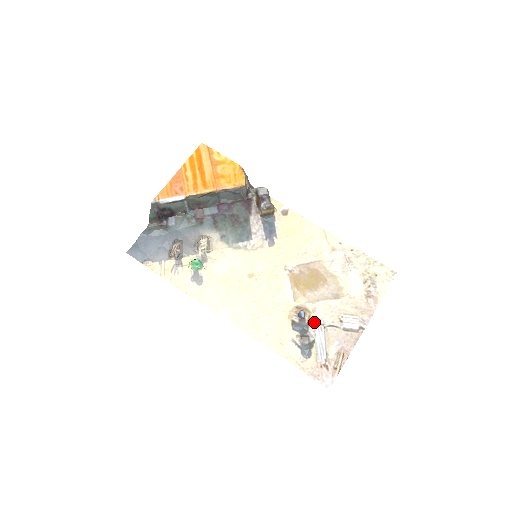
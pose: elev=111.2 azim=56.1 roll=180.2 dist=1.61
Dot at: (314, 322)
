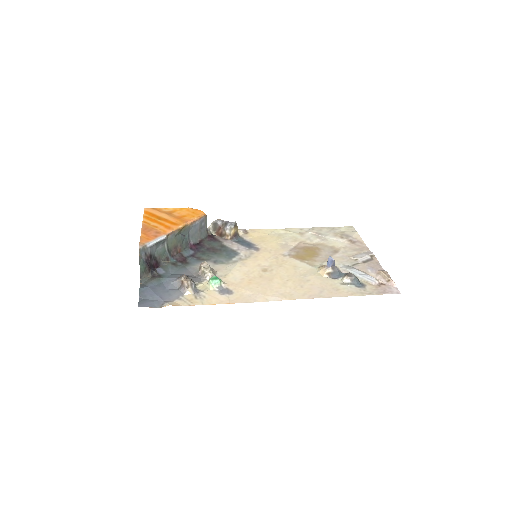
Dot at: (341, 269)
